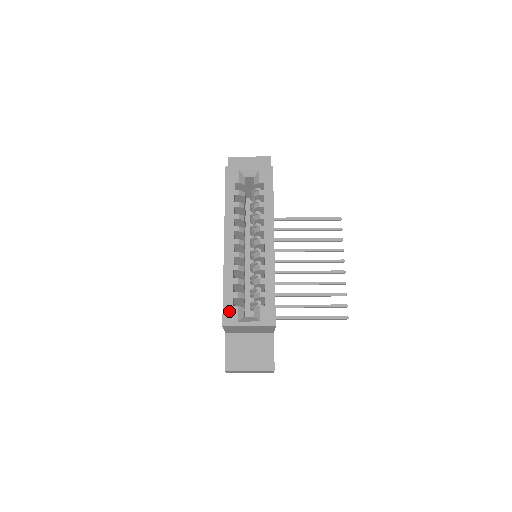
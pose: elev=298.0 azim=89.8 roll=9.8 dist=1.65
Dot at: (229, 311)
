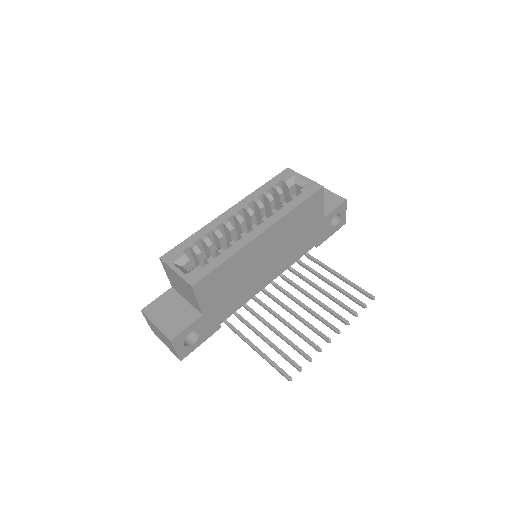
Dot at: (176, 252)
